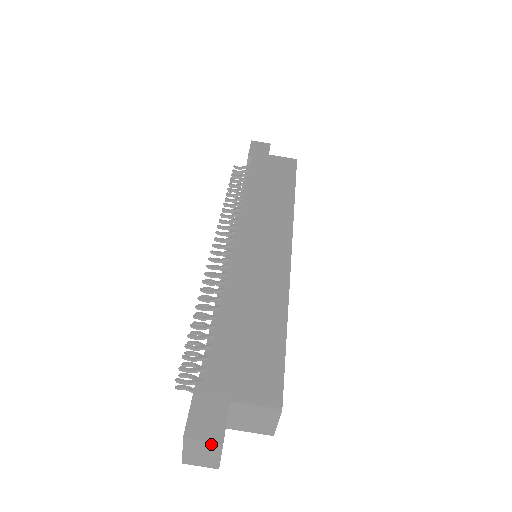
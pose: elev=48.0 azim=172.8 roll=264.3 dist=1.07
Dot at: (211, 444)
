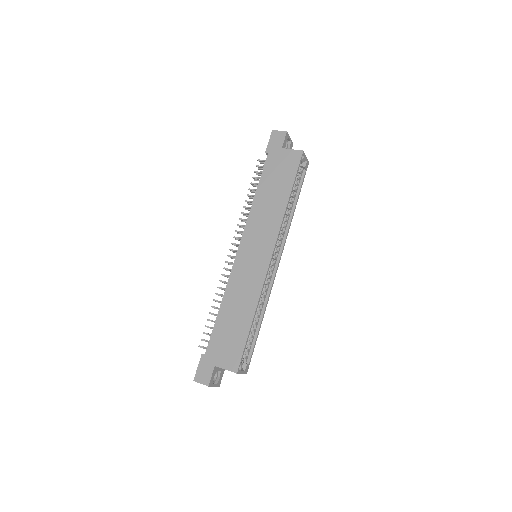
Dot at: occluded
